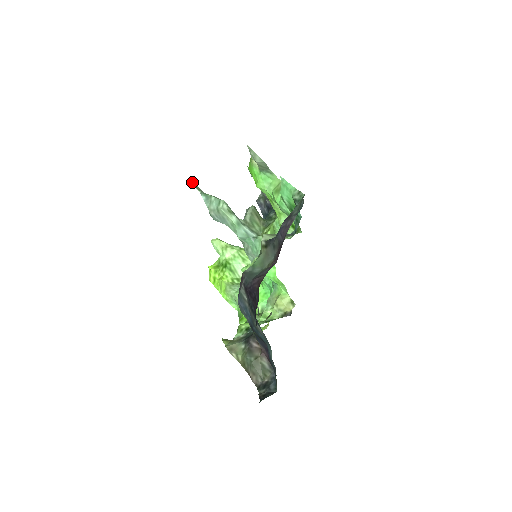
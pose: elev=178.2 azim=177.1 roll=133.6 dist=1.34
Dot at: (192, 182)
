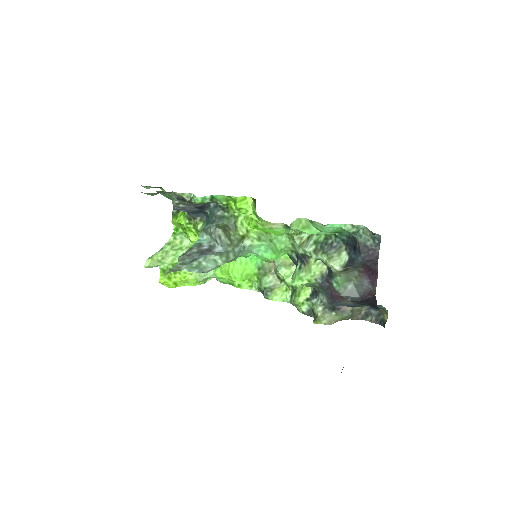
Dot at: (169, 272)
